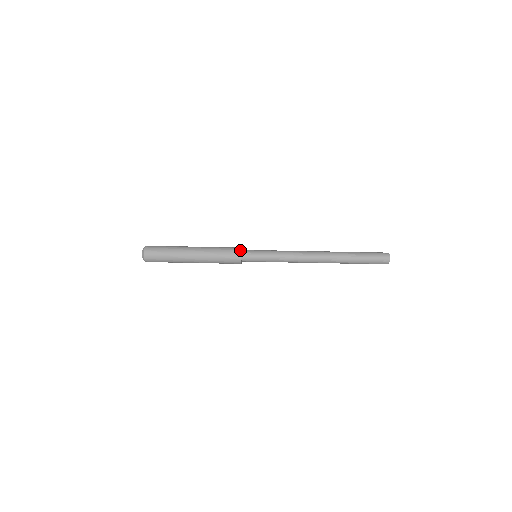
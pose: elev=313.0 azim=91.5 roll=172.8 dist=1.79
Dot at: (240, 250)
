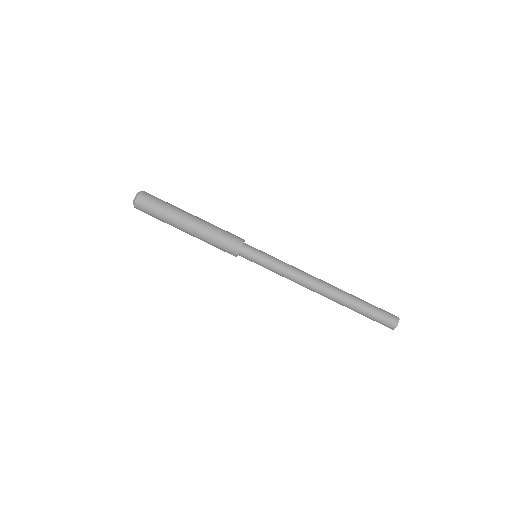
Dot at: (236, 255)
